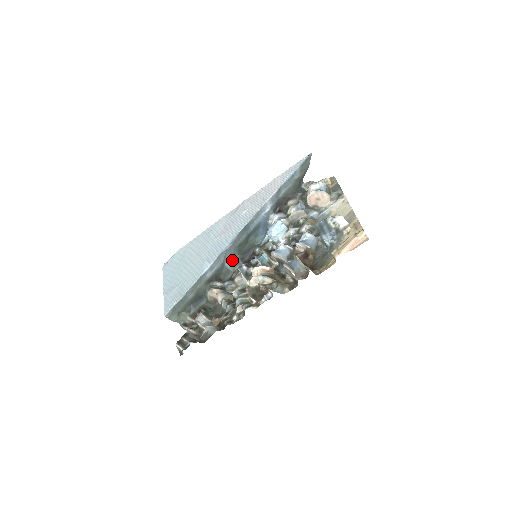
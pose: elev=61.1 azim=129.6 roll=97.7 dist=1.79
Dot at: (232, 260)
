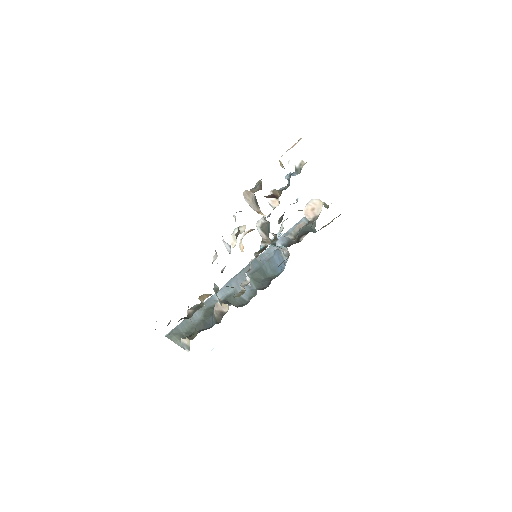
Dot at: (249, 292)
